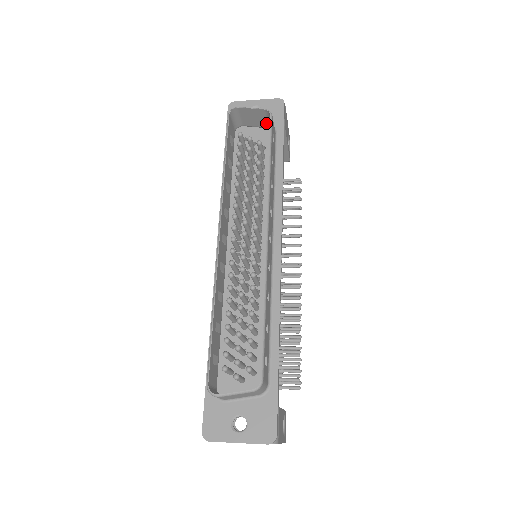
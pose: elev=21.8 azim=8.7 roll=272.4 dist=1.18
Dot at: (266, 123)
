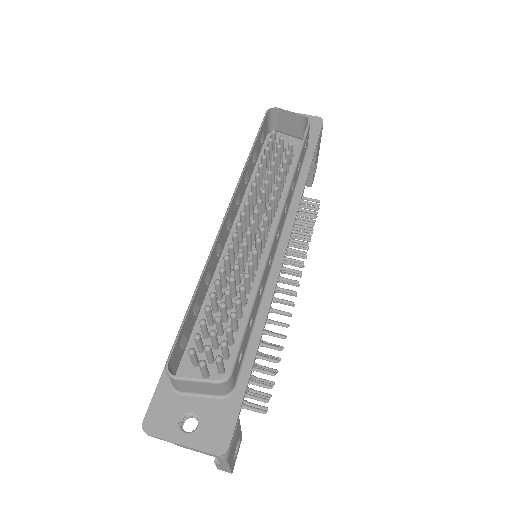
Dot at: (301, 132)
